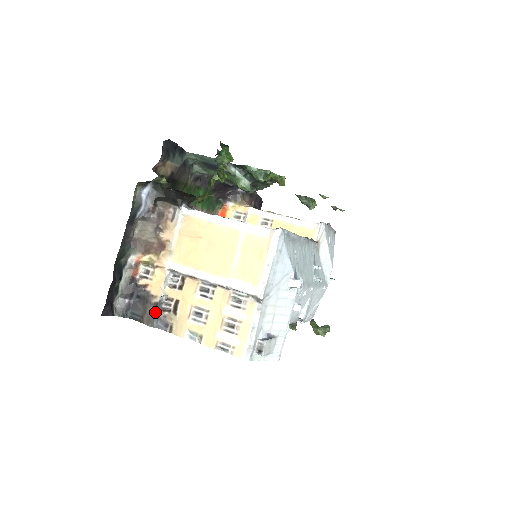
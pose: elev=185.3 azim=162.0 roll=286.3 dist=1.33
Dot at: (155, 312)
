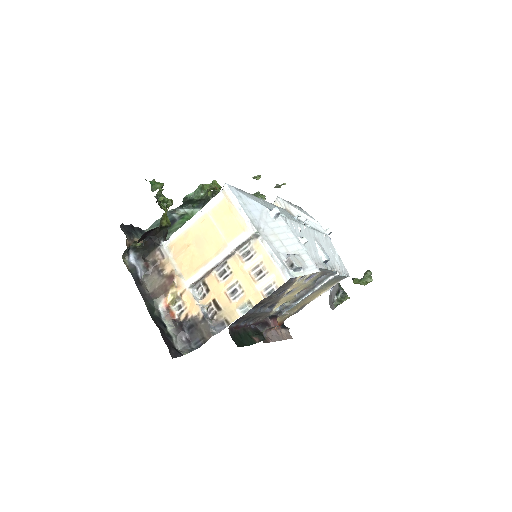
Dot at: (207, 323)
